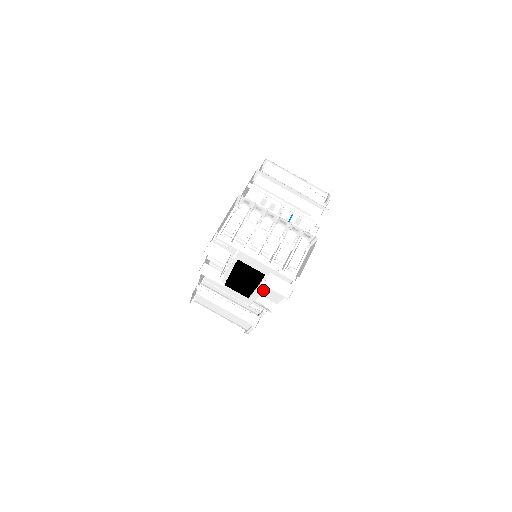
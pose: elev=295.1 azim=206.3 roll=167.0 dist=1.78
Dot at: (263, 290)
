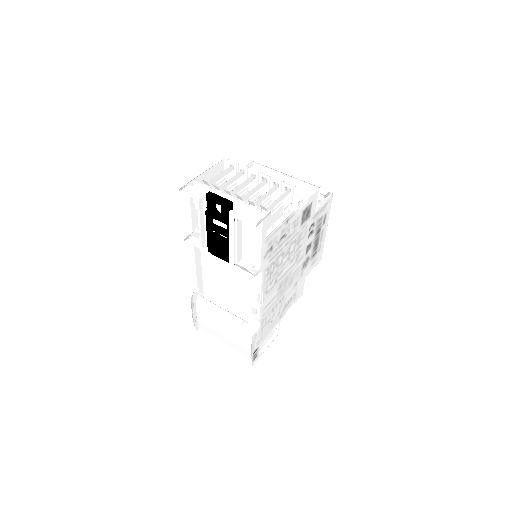
Dot at: (236, 230)
